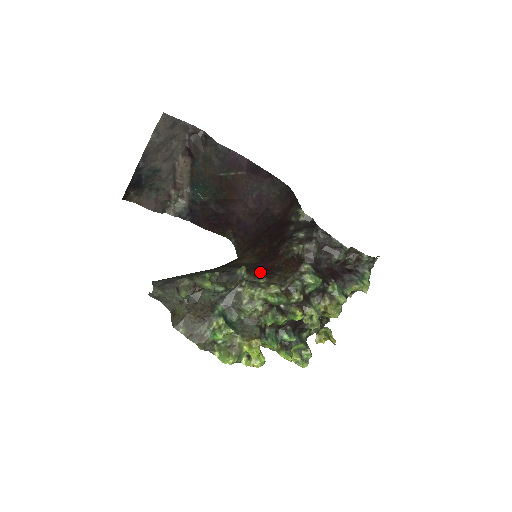
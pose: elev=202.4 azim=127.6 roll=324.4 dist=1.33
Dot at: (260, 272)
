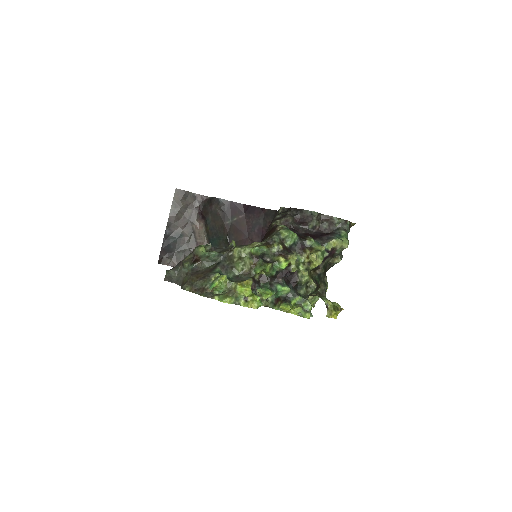
Dot at: occluded
